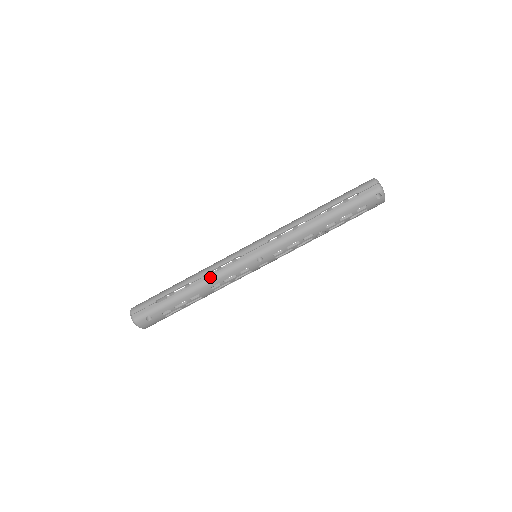
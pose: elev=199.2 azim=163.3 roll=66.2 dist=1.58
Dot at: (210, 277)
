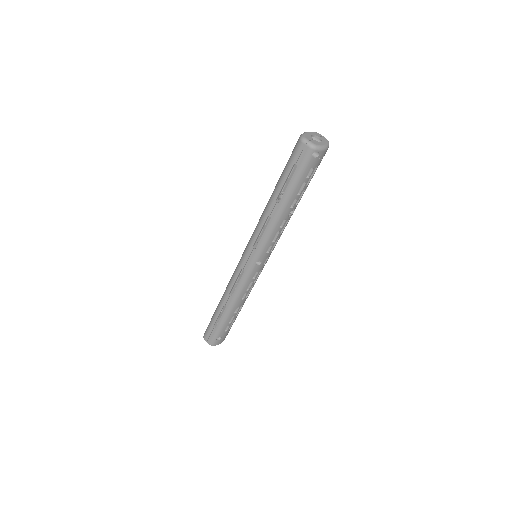
Dot at: (234, 295)
